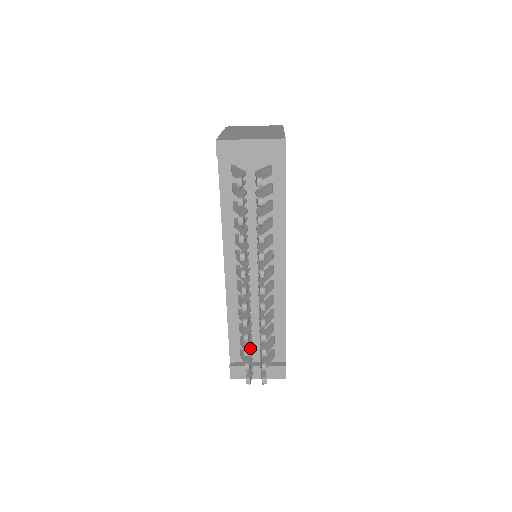
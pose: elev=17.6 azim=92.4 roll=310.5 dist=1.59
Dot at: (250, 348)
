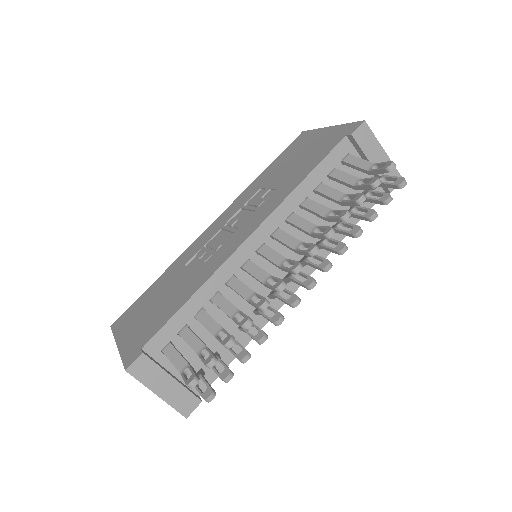
Dot at: occluded
